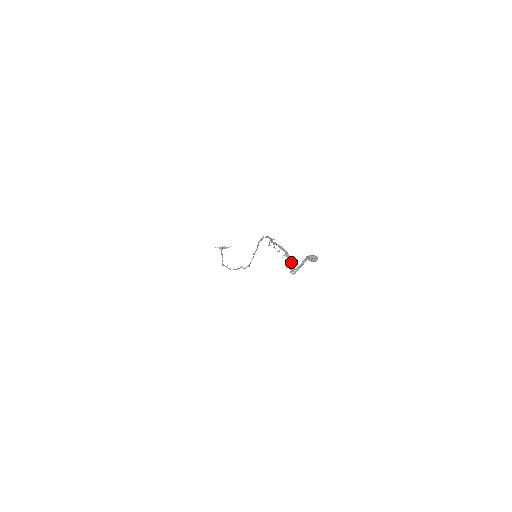
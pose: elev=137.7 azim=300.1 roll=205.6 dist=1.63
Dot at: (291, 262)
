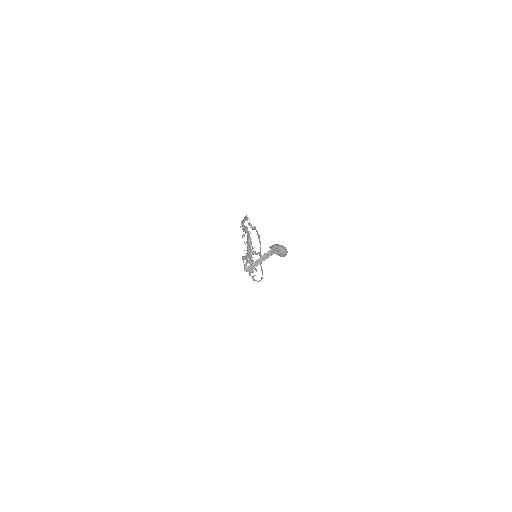
Dot at: (249, 252)
